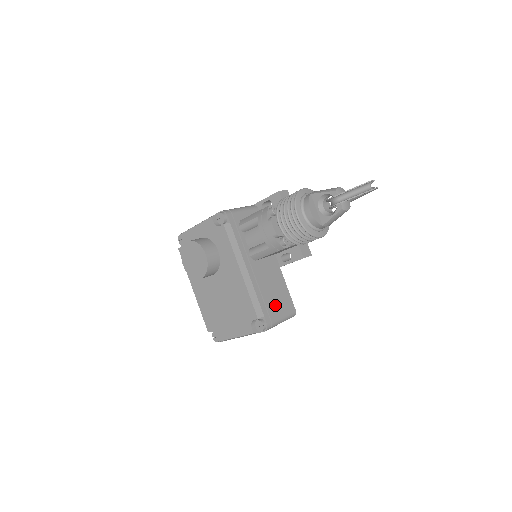
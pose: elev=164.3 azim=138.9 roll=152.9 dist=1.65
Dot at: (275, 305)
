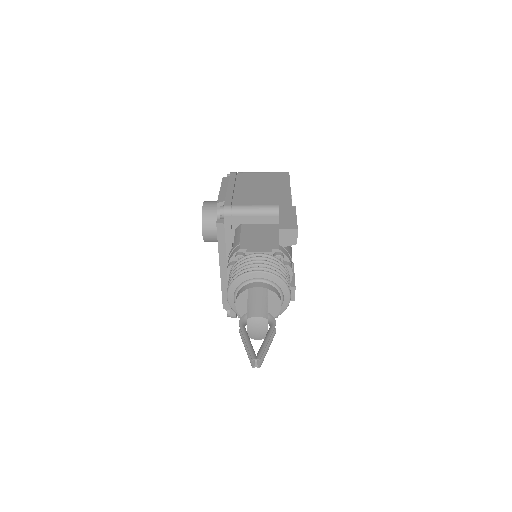
Dot at: occluded
